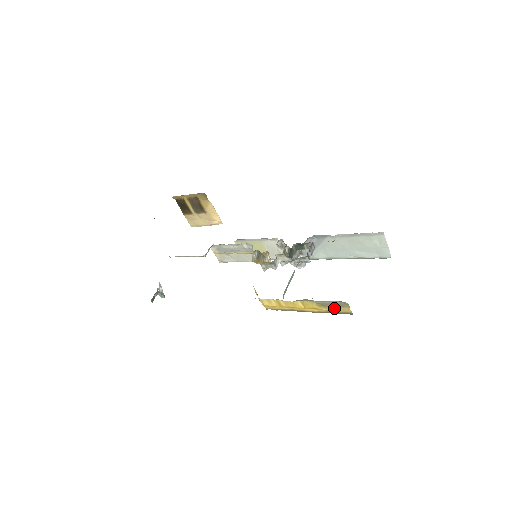
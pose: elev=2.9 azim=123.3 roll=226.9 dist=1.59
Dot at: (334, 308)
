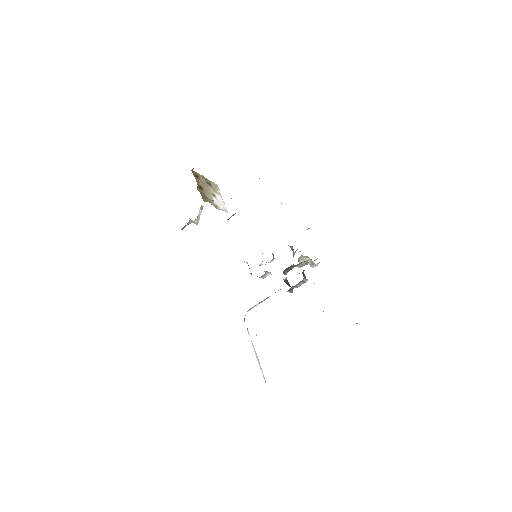
Dot at: occluded
